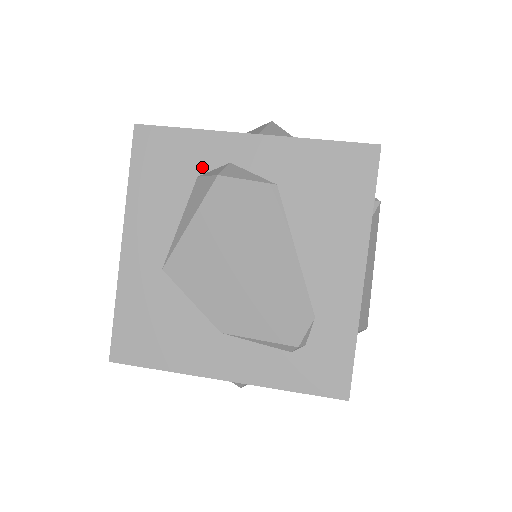
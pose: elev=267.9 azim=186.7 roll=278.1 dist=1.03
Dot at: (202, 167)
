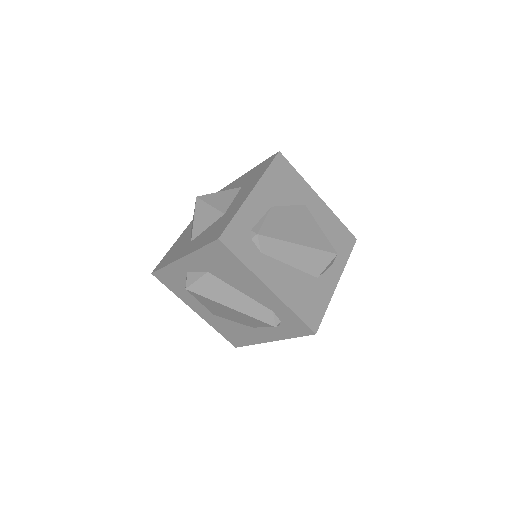
Dot at: (183, 277)
